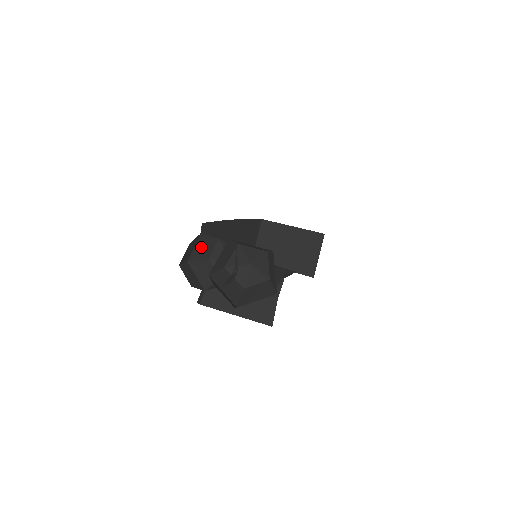
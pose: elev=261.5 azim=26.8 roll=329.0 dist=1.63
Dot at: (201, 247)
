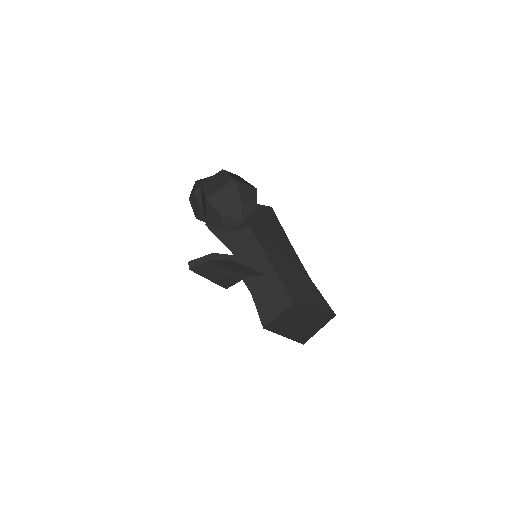
Dot at: occluded
